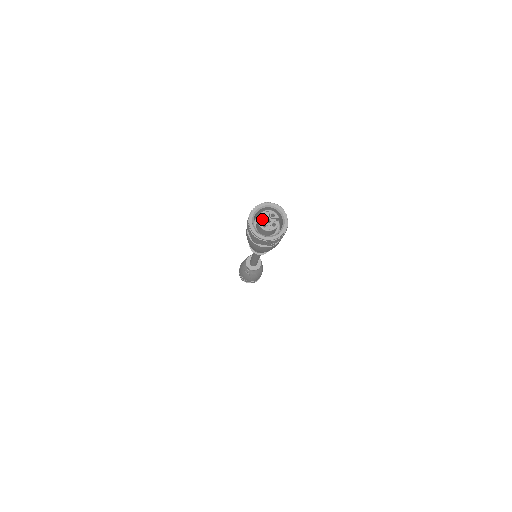
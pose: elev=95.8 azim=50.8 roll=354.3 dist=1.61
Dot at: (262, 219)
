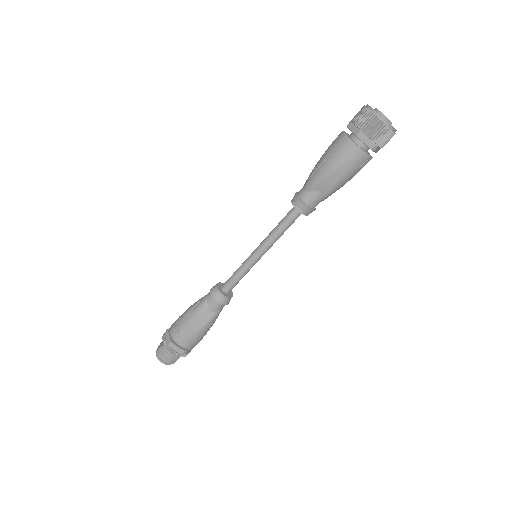
Dot at: occluded
